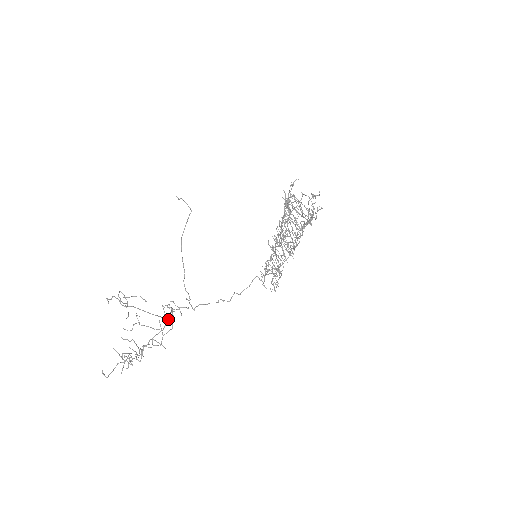
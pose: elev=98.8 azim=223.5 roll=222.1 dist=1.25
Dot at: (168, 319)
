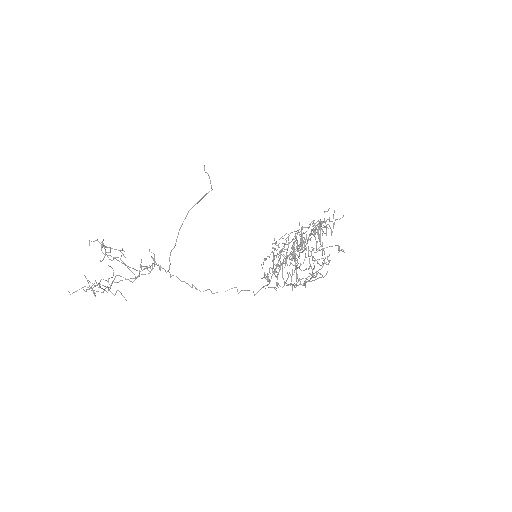
Dot at: (147, 267)
